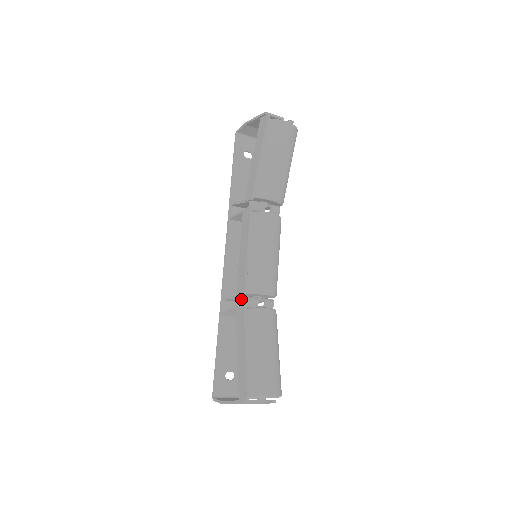
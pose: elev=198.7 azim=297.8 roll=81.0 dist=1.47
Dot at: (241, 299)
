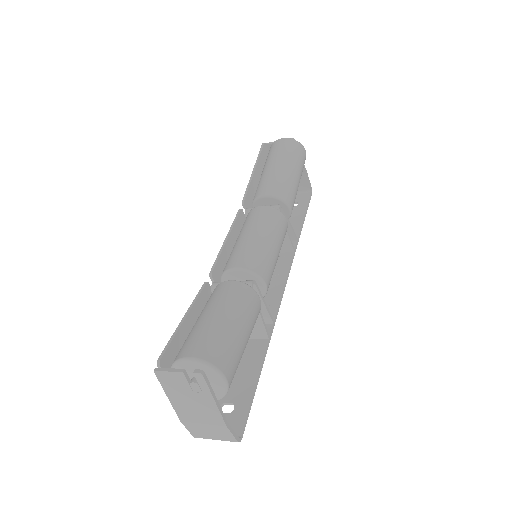
Dot at: occluded
